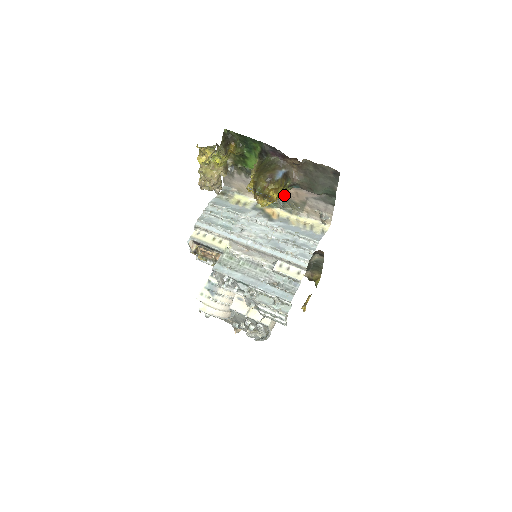
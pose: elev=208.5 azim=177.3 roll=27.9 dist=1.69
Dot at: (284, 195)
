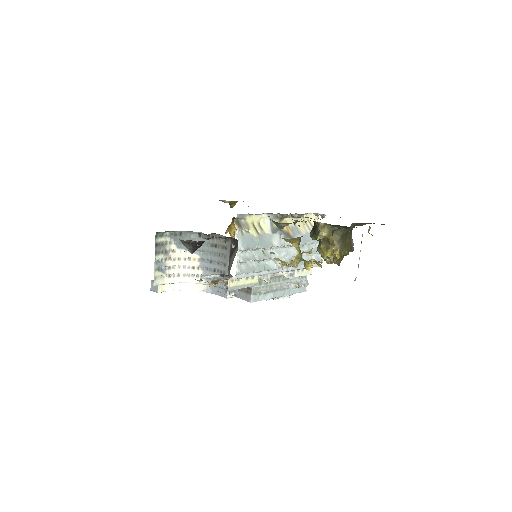
Dot at: occluded
